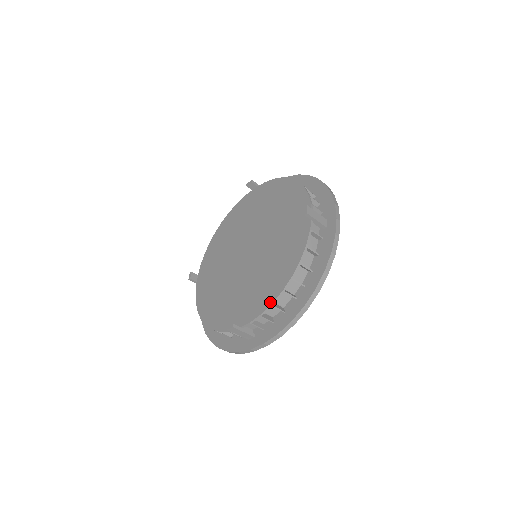
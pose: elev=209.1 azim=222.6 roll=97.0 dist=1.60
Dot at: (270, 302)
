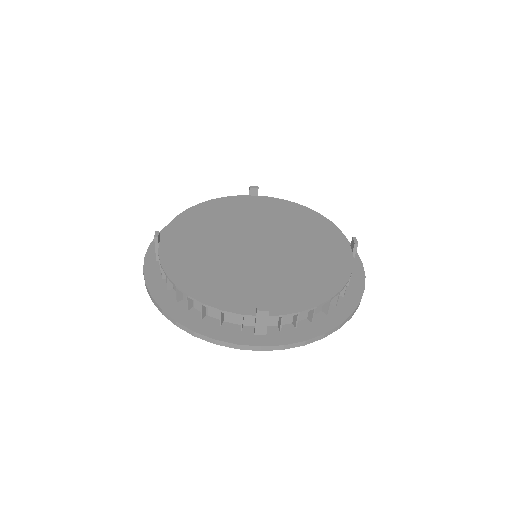
Dot at: (314, 304)
